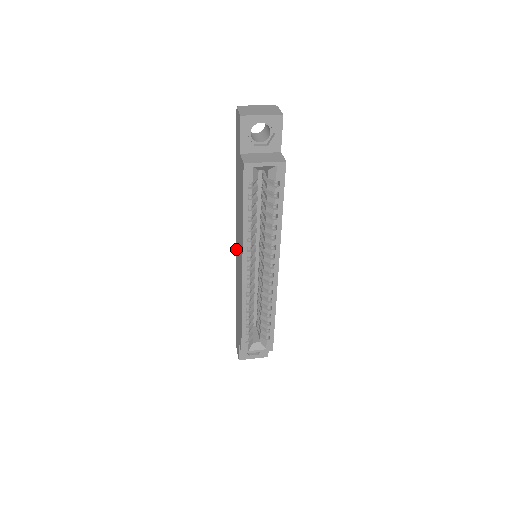
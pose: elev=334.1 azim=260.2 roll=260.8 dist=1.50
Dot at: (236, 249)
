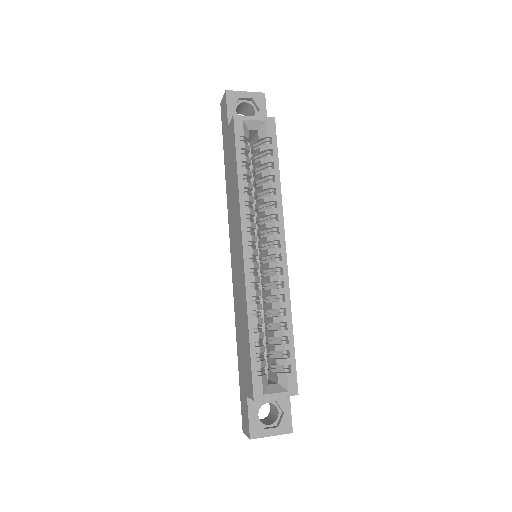
Dot at: (231, 260)
